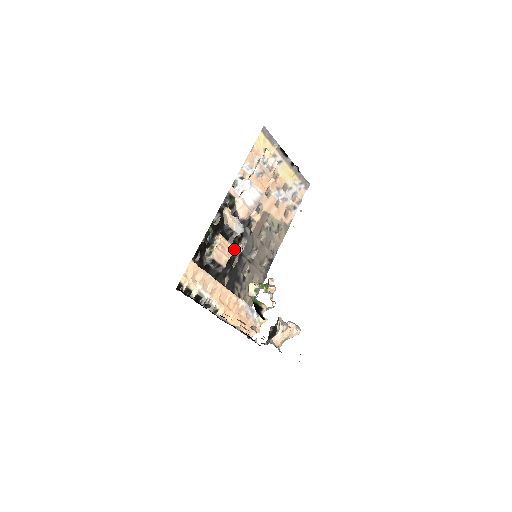
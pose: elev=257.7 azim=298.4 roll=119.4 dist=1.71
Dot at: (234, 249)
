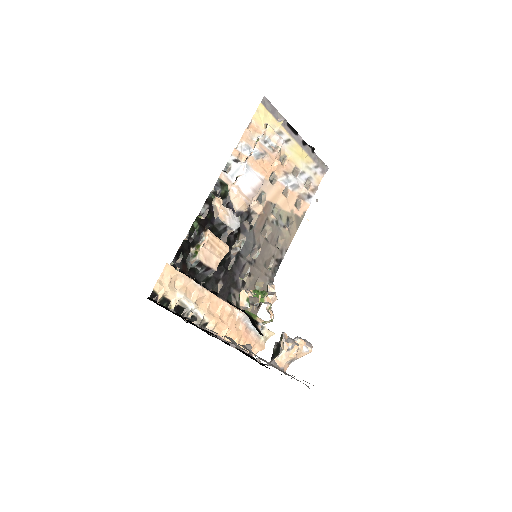
Dot at: (227, 248)
